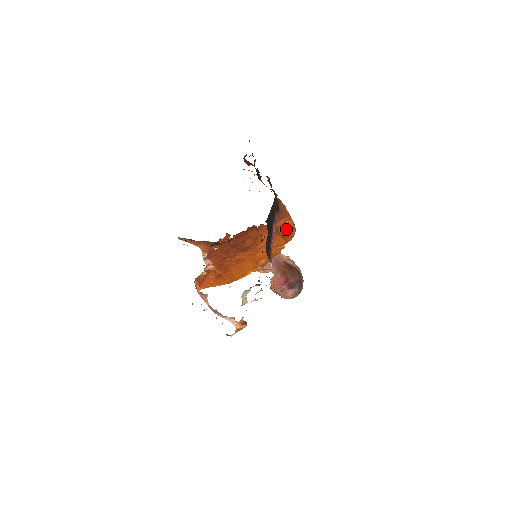
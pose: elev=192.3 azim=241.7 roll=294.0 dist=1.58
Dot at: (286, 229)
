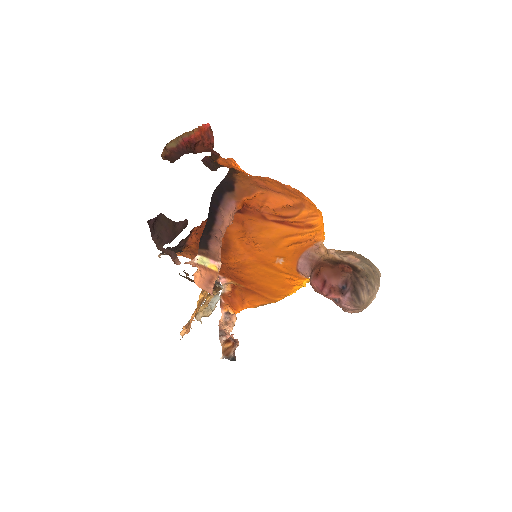
Dot at: (276, 211)
